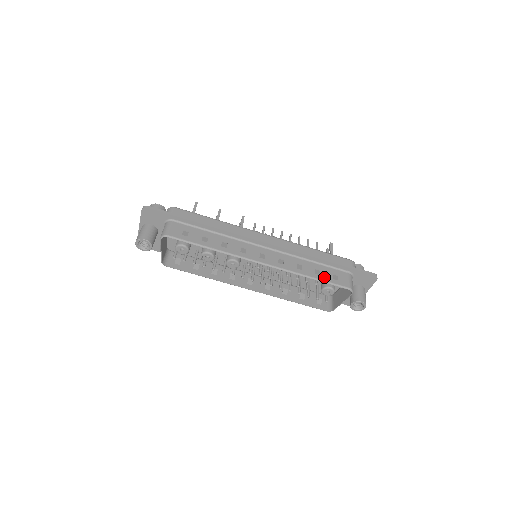
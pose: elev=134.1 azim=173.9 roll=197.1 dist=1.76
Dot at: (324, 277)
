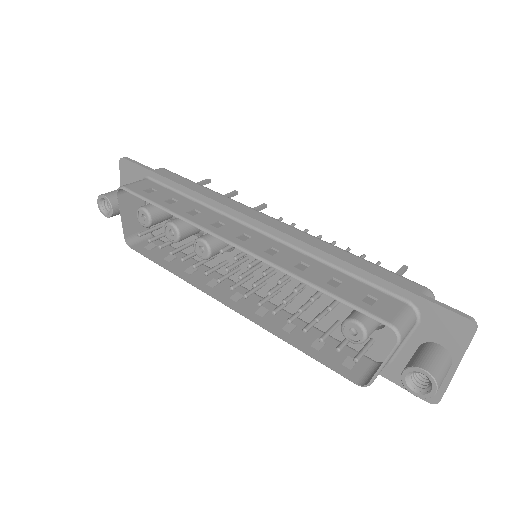
Dot at: (342, 292)
